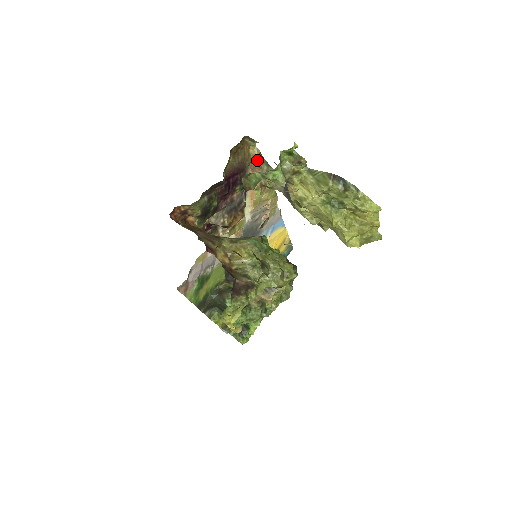
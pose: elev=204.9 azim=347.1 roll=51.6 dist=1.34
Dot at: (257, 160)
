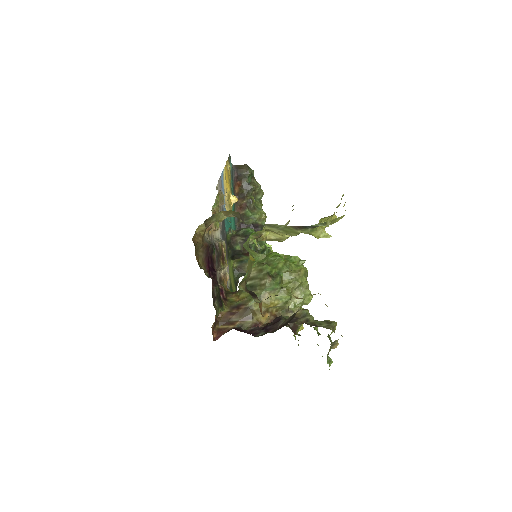
Dot at: (205, 226)
